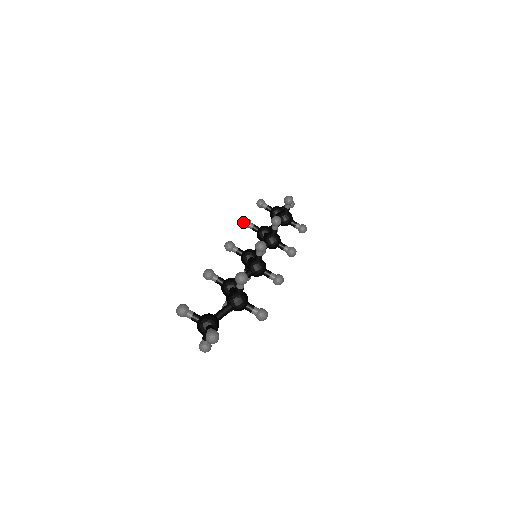
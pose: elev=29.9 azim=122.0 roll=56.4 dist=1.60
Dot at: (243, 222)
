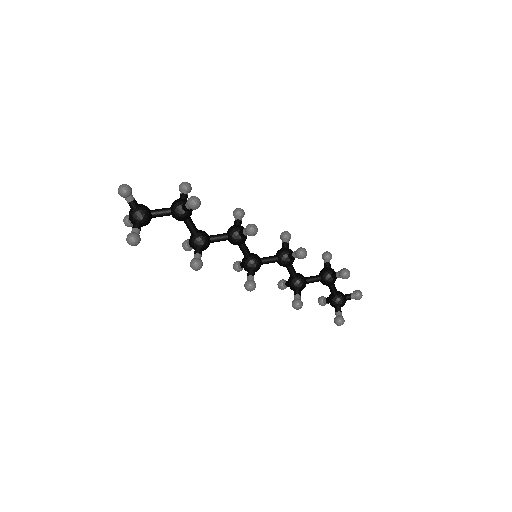
Dot at: (278, 282)
